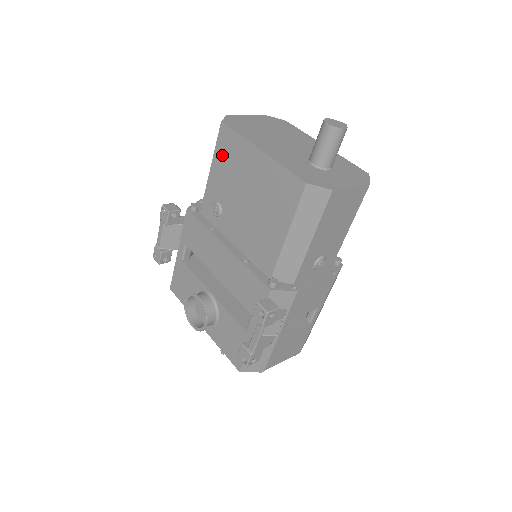
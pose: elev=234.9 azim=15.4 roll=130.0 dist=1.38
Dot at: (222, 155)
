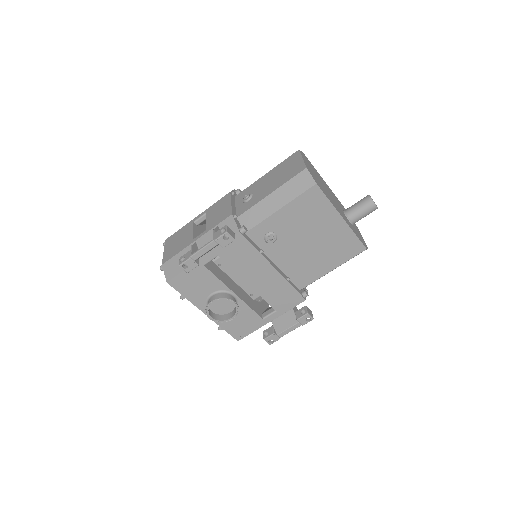
Dot at: (302, 206)
